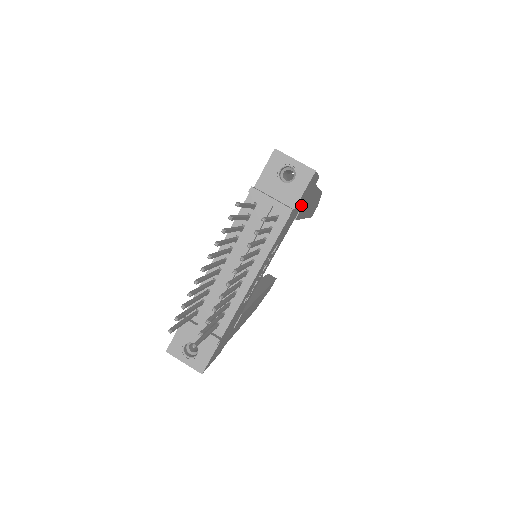
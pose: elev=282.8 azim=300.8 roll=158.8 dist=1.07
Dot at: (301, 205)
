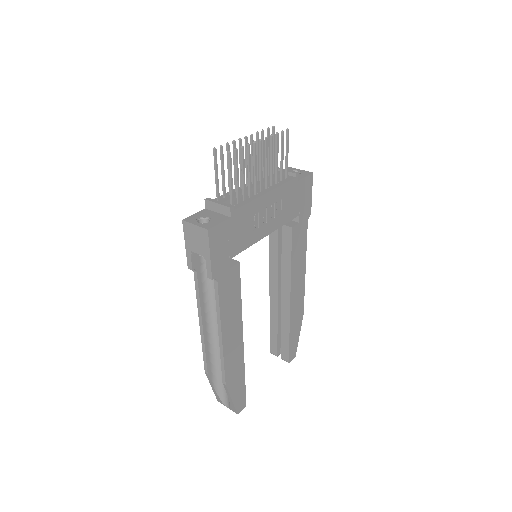
Dot at: (299, 210)
